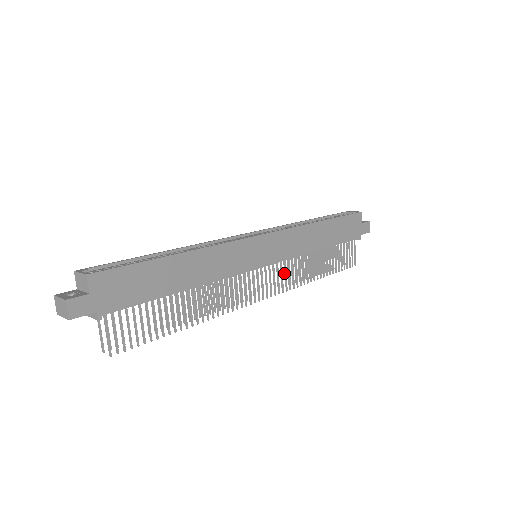
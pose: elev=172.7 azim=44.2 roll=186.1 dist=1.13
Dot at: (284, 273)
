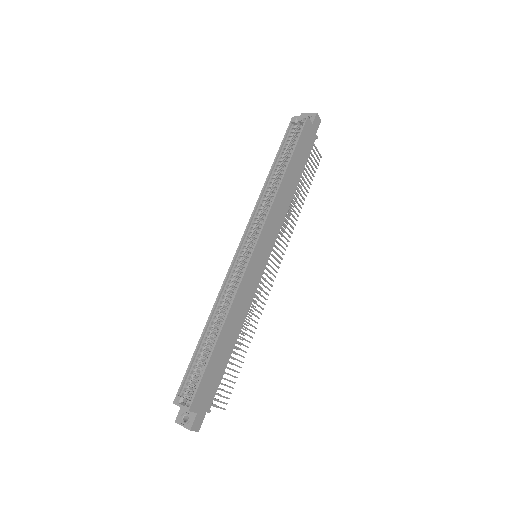
Dot at: occluded
